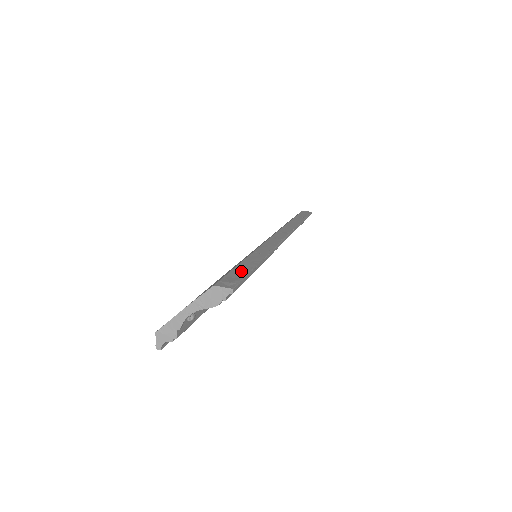
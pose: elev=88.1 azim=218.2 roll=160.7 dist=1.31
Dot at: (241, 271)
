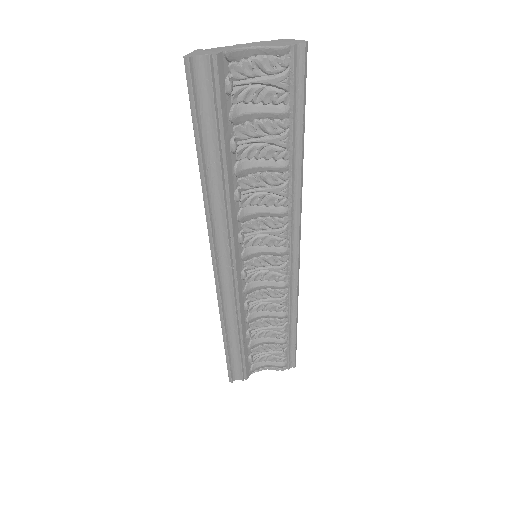
Dot at: (297, 100)
